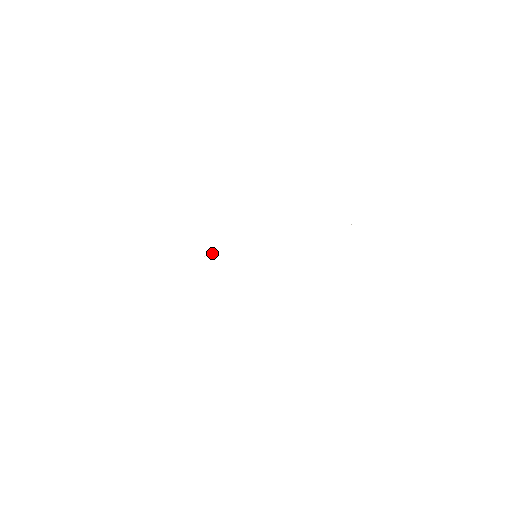
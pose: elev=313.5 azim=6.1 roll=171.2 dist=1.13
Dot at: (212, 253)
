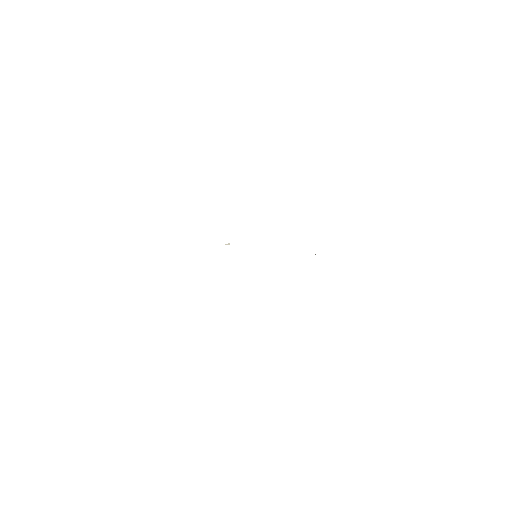
Dot at: occluded
